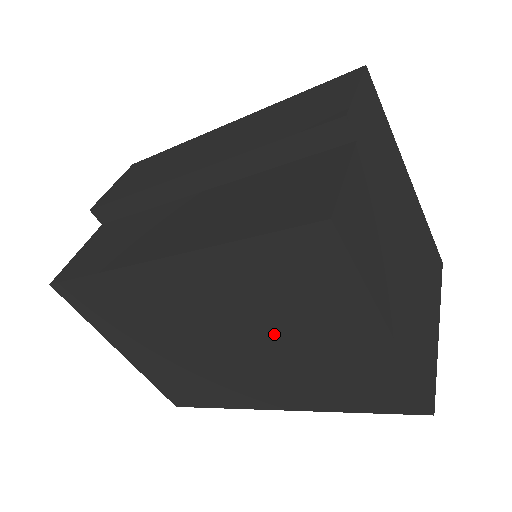
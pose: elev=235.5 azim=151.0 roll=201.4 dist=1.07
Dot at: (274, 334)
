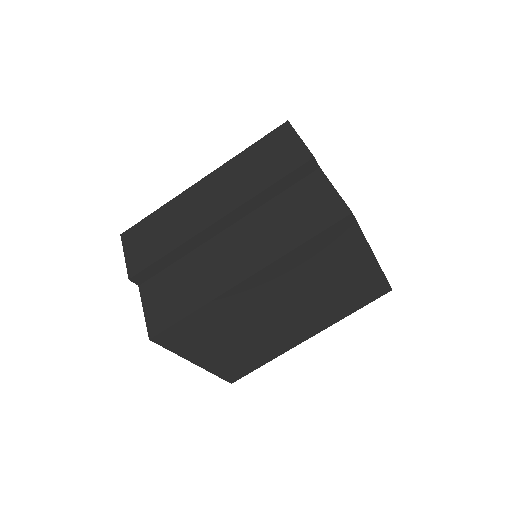
Dot at: (313, 289)
